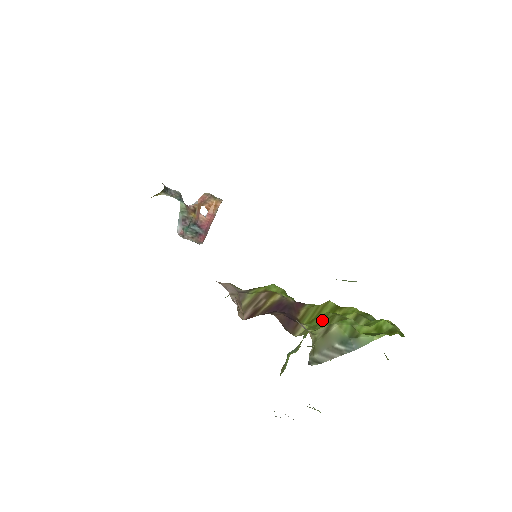
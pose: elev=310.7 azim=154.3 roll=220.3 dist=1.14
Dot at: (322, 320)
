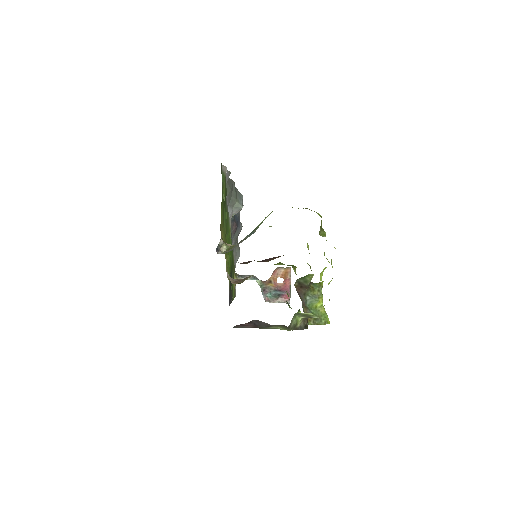
Dot at: occluded
